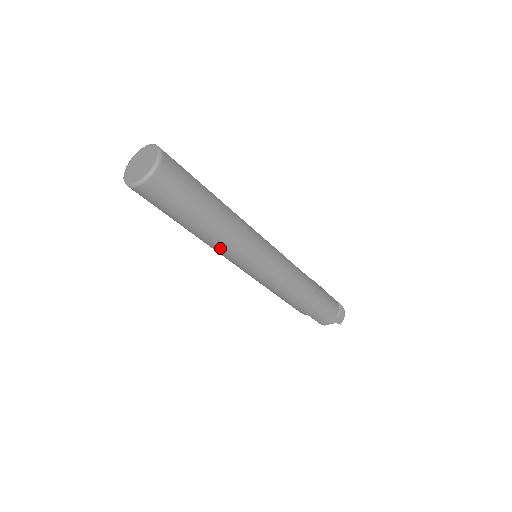
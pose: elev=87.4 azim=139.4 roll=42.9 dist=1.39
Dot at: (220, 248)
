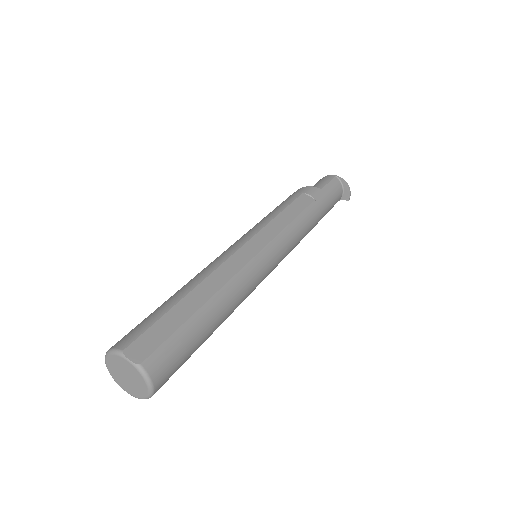
Dot at: occluded
